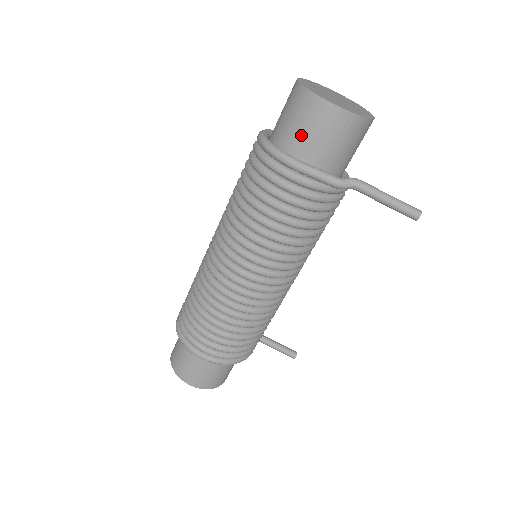
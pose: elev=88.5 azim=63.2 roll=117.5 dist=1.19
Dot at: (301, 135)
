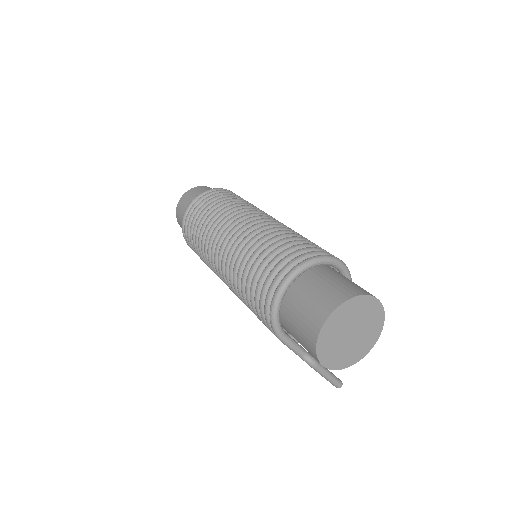
Dot at: (296, 337)
